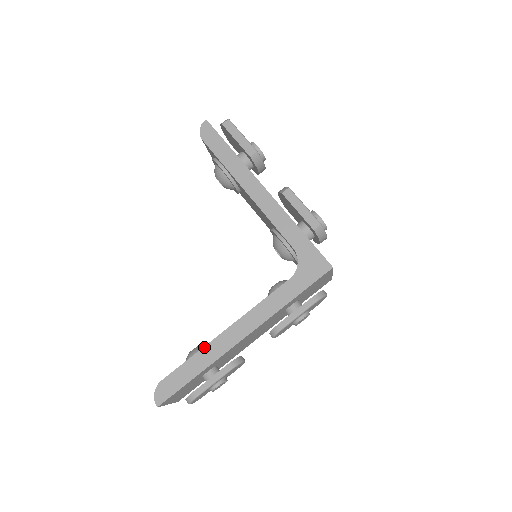
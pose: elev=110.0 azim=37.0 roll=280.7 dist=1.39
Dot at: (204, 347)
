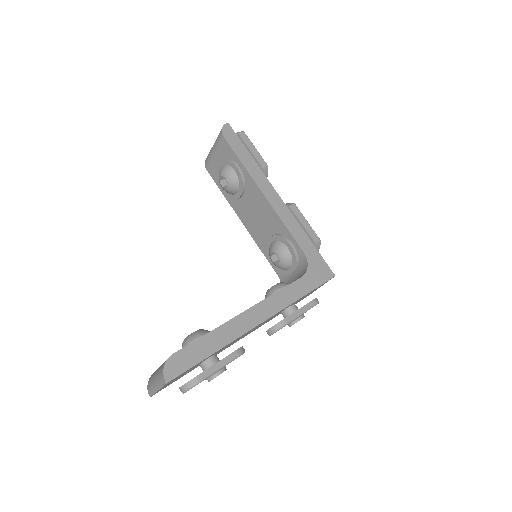
Dot at: (222, 325)
